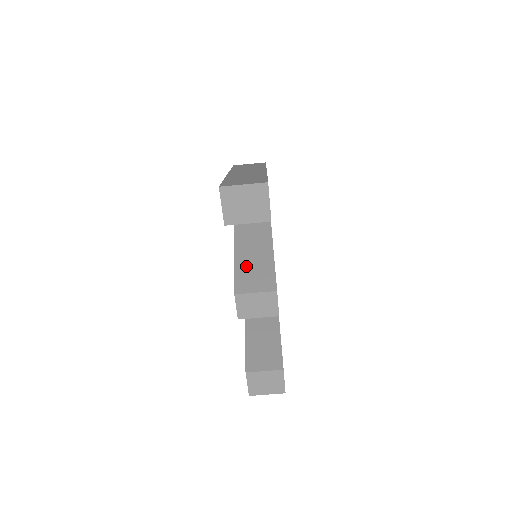
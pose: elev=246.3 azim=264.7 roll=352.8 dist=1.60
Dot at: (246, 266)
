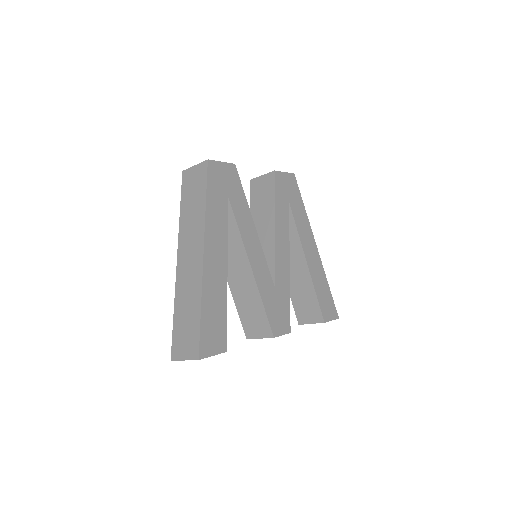
Dot at: (244, 310)
